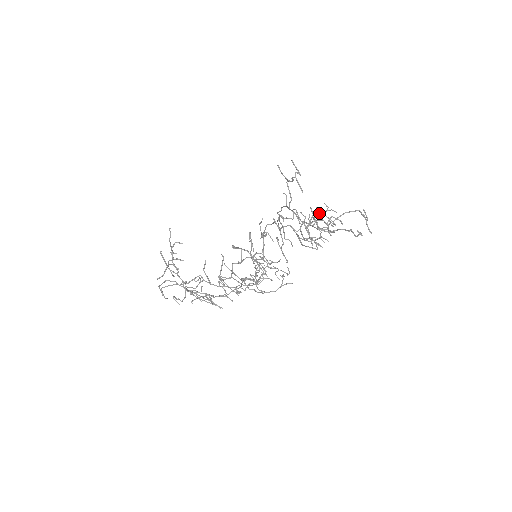
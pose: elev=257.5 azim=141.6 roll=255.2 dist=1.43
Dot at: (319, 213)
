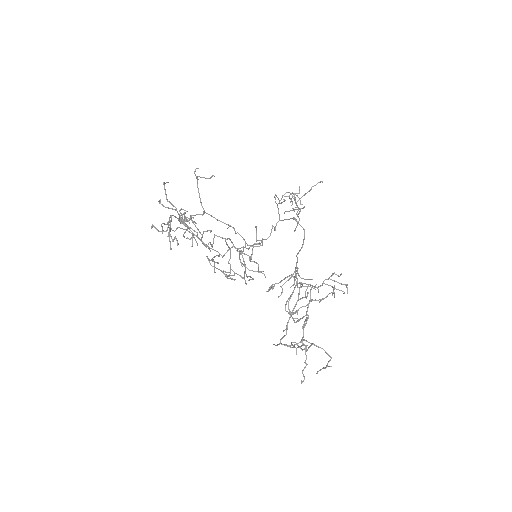
Dot at: (339, 276)
